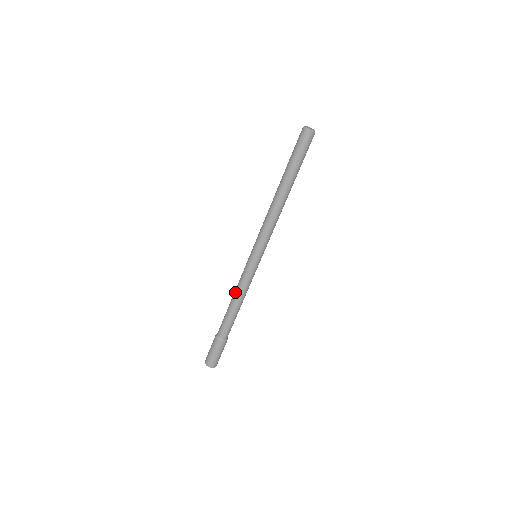
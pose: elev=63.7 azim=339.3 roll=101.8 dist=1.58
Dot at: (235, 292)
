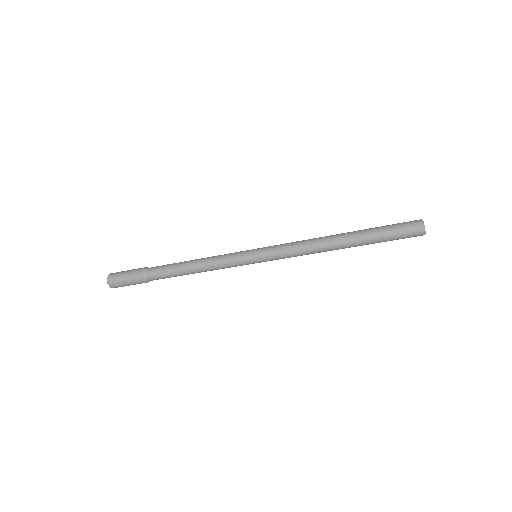
Dot at: (204, 258)
